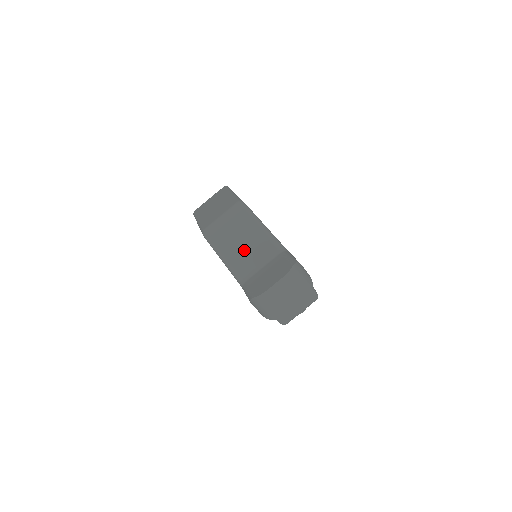
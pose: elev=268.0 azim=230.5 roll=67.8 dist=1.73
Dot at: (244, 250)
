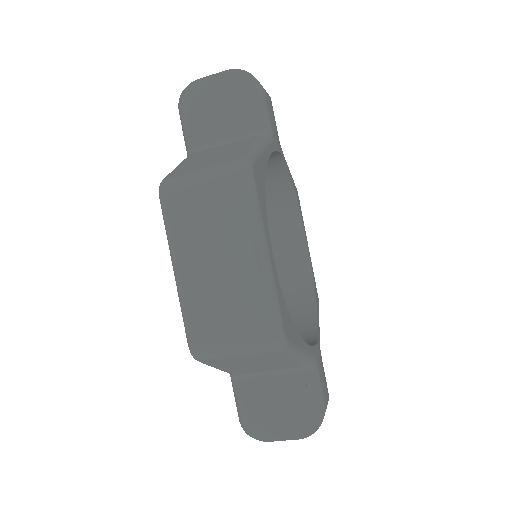
Dot at: (253, 367)
